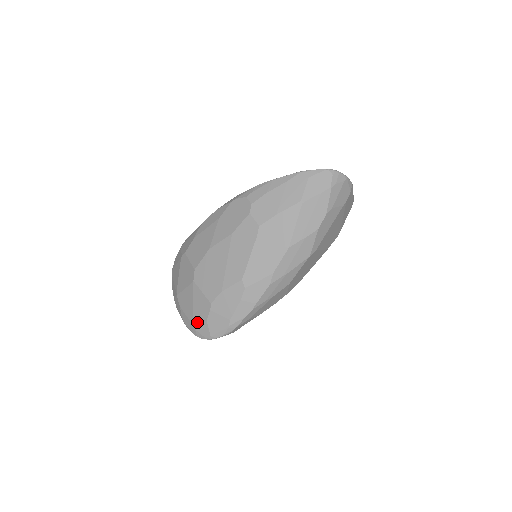
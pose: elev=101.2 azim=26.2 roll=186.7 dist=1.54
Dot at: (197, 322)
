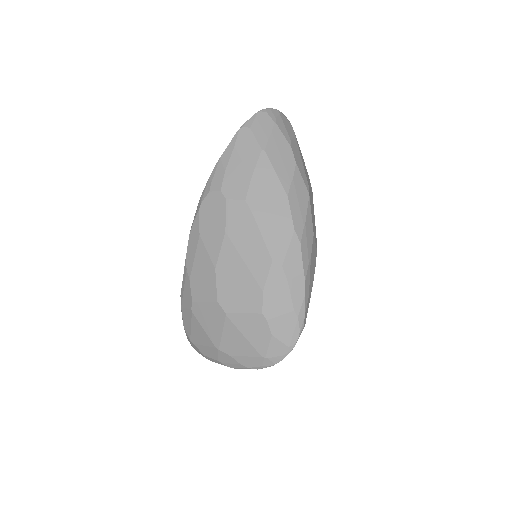
Dot at: (263, 348)
